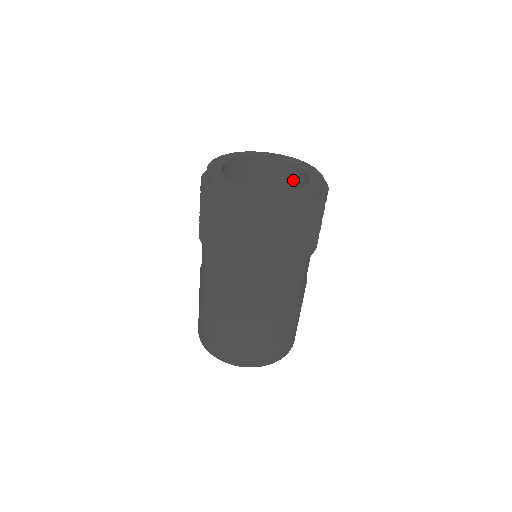
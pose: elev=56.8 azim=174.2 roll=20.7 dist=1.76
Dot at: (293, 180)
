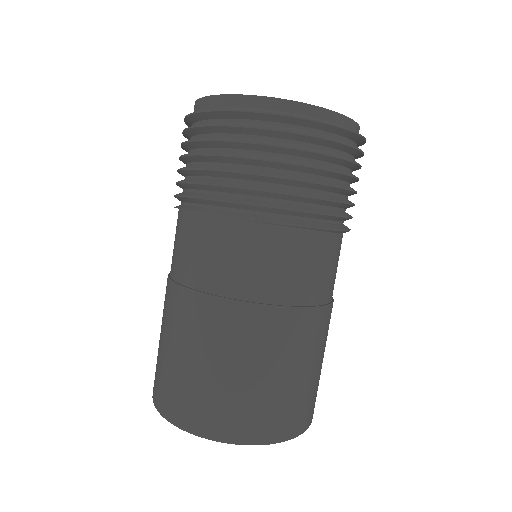
Dot at: occluded
